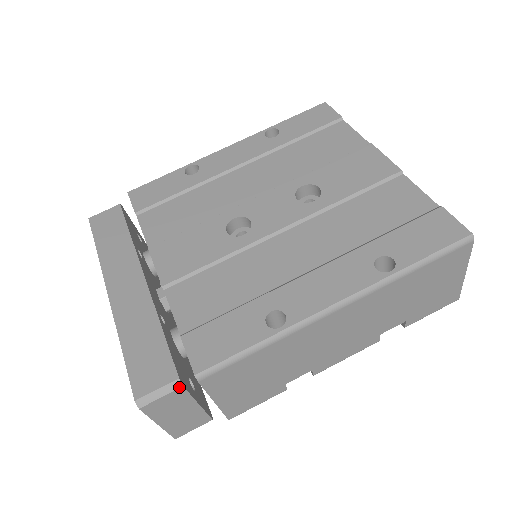
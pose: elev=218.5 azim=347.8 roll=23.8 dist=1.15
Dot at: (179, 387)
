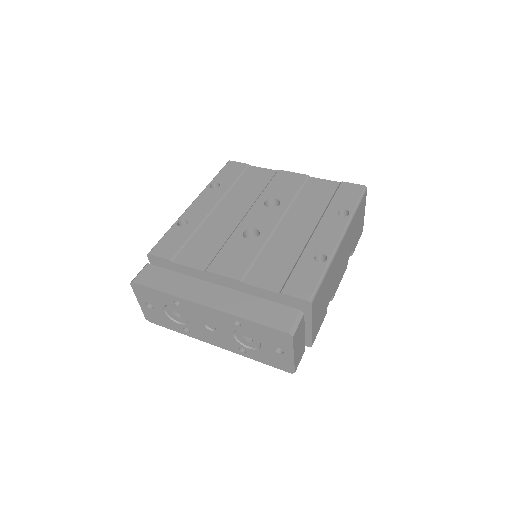
Dot at: (303, 315)
